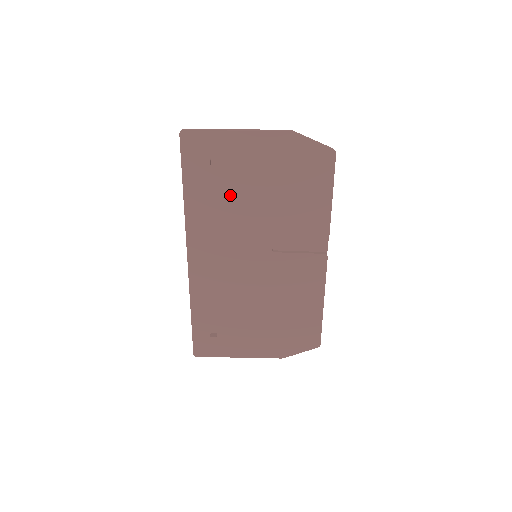
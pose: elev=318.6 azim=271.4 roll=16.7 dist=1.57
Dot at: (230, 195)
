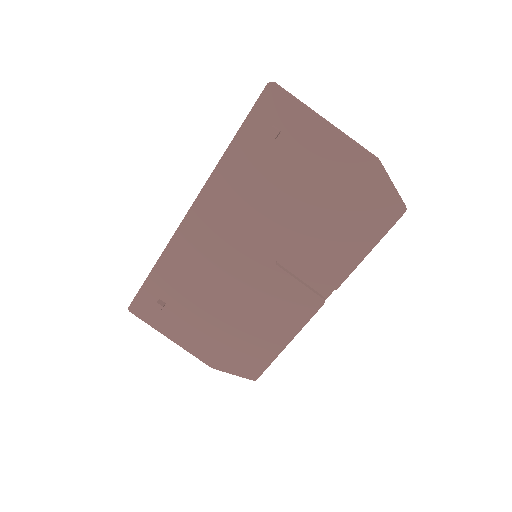
Dot at: (274, 180)
